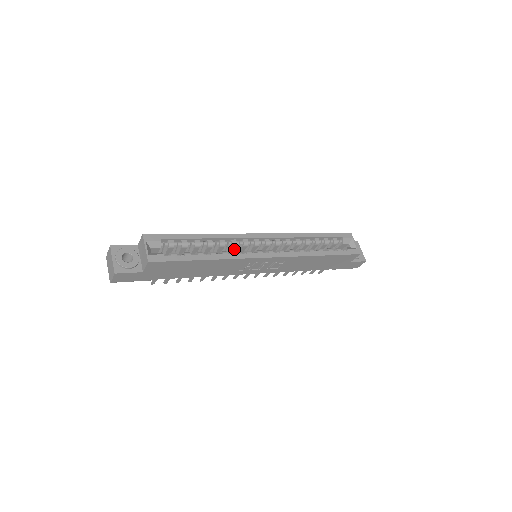
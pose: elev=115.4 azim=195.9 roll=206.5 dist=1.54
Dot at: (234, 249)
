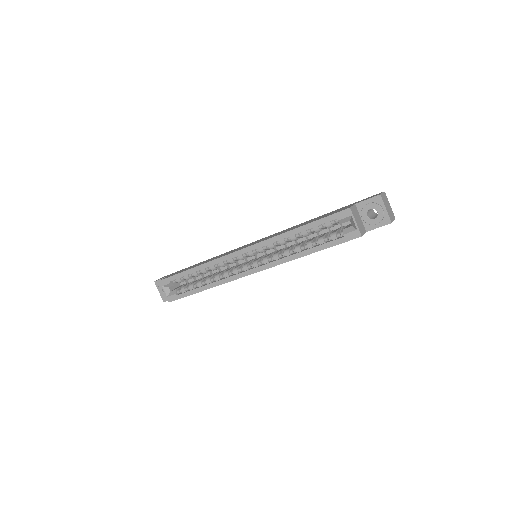
Dot at: (229, 263)
